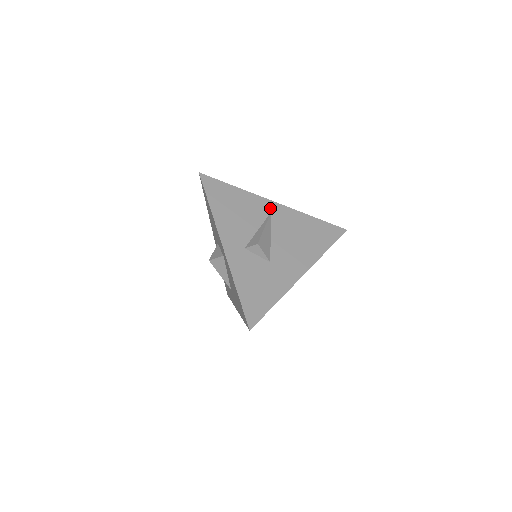
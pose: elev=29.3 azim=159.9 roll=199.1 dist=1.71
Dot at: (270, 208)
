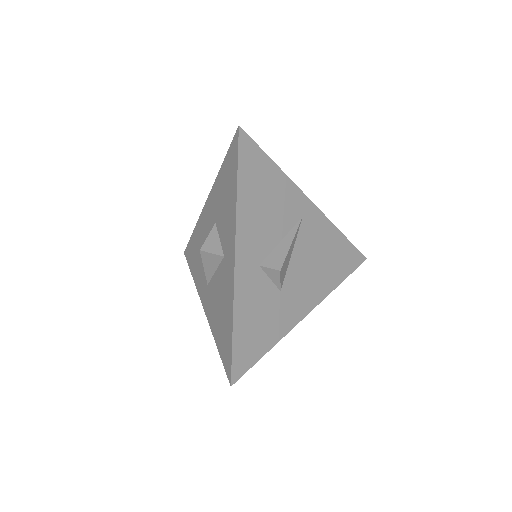
Dot at: (304, 209)
